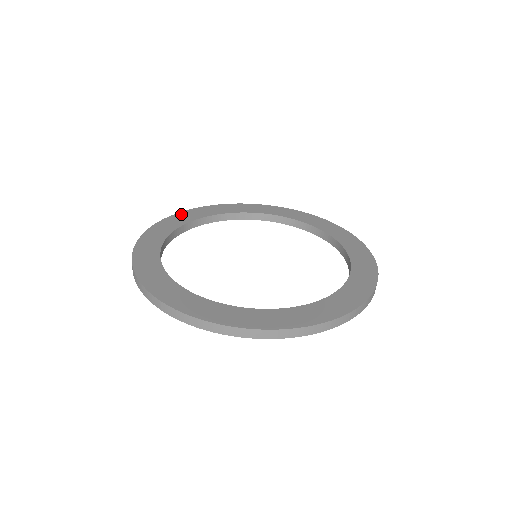
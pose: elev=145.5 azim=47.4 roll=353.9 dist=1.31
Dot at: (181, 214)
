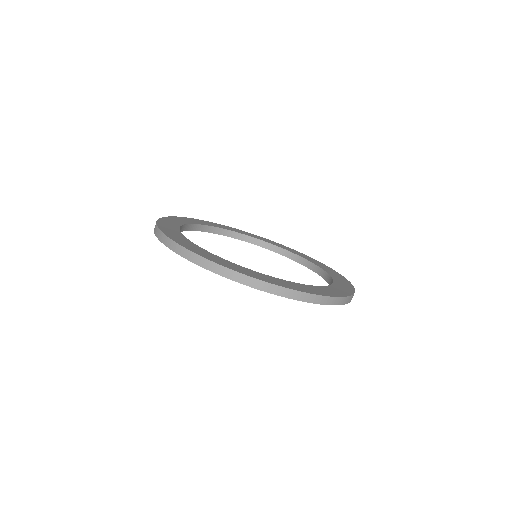
Dot at: (171, 218)
